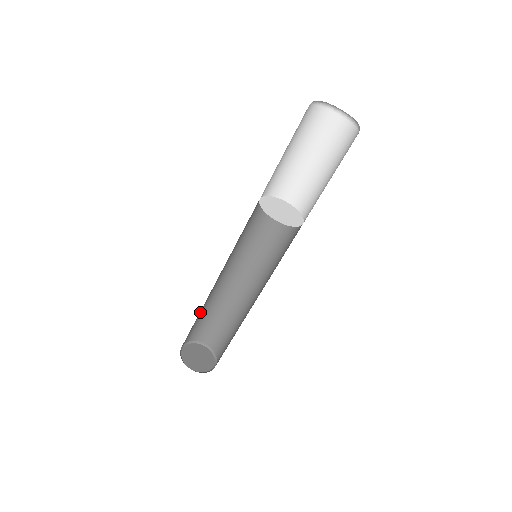
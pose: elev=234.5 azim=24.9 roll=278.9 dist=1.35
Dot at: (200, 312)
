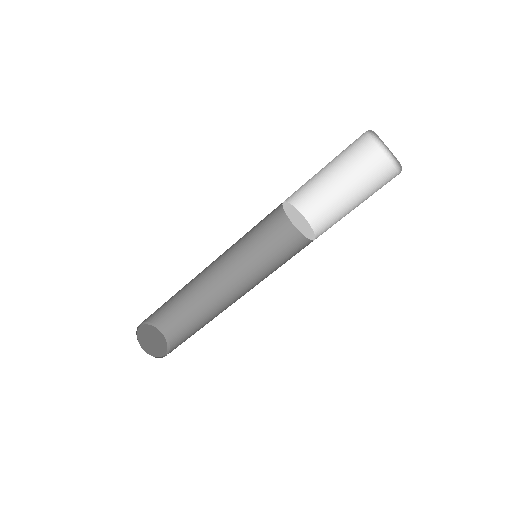
Dot at: (172, 296)
